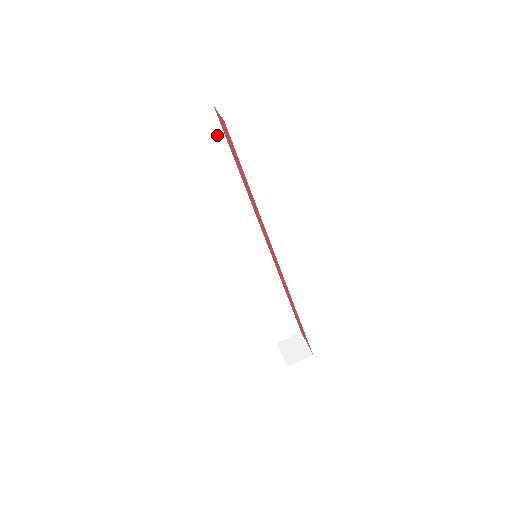
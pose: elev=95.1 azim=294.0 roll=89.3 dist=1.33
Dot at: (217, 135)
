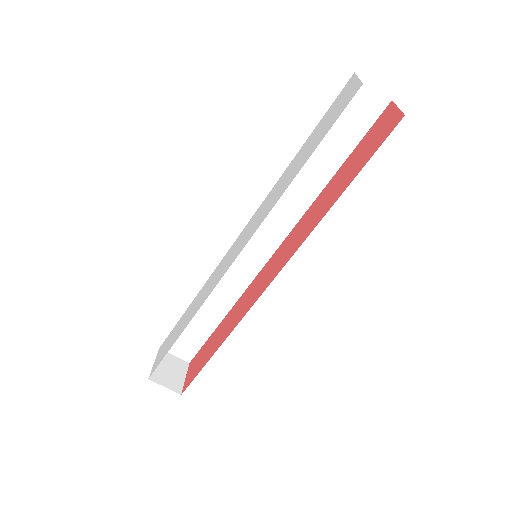
Dot at: (362, 125)
